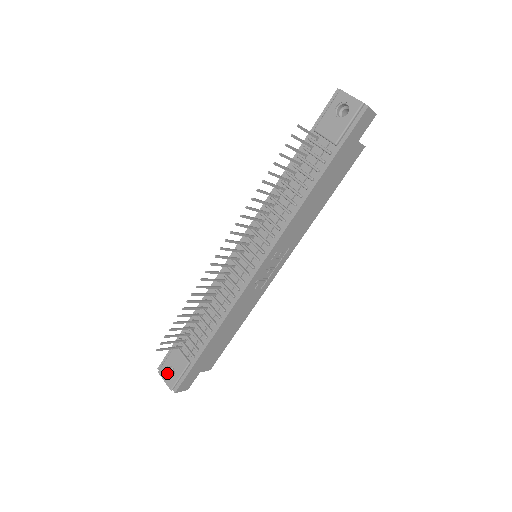
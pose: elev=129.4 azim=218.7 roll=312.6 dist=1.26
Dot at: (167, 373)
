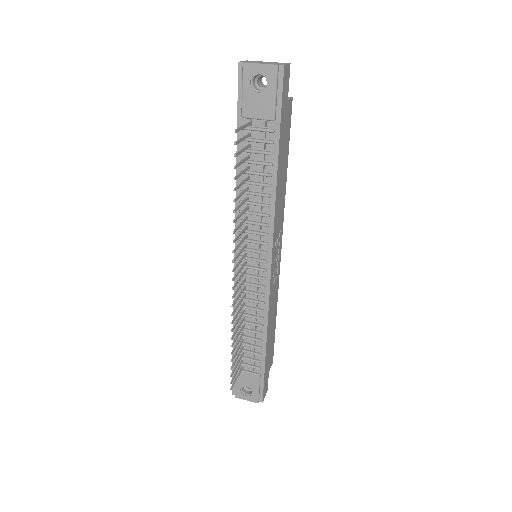
Dot at: (244, 393)
